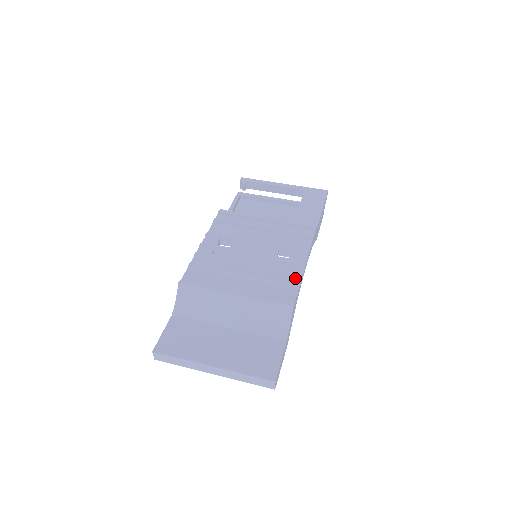
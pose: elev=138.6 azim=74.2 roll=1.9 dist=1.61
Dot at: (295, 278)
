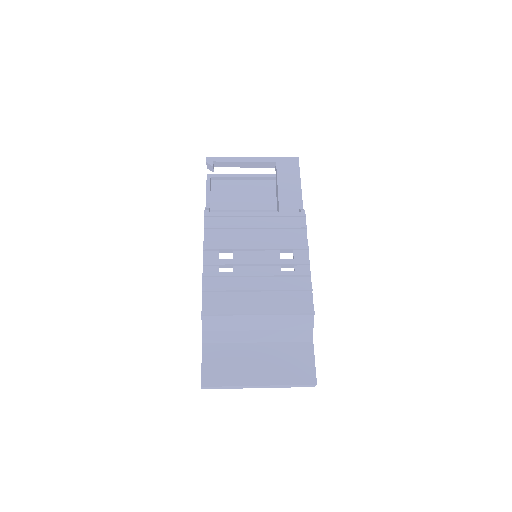
Dot at: (305, 280)
